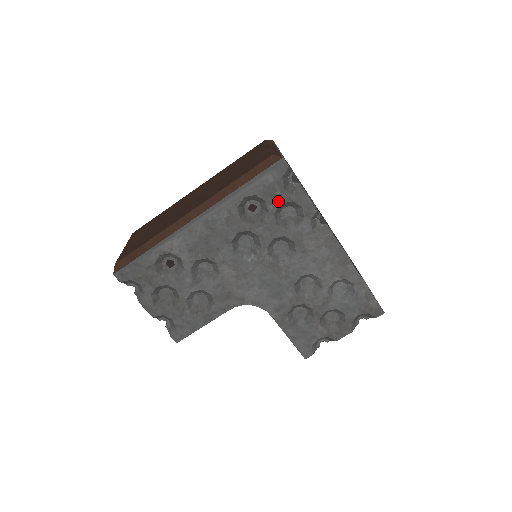
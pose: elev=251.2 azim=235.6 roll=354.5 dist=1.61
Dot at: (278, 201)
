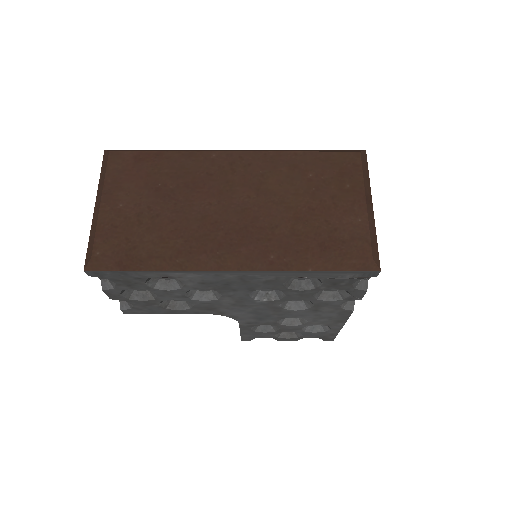
Dot at: (335, 287)
